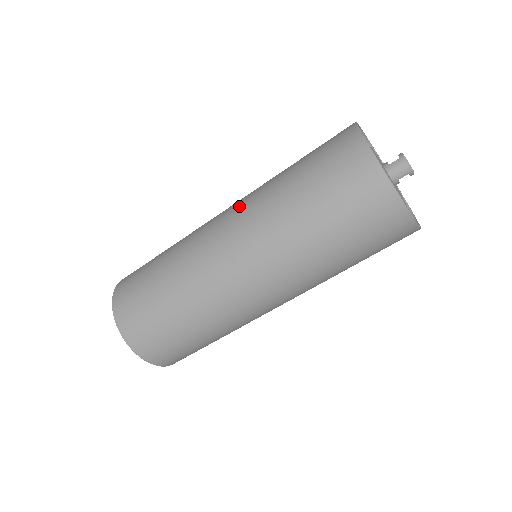
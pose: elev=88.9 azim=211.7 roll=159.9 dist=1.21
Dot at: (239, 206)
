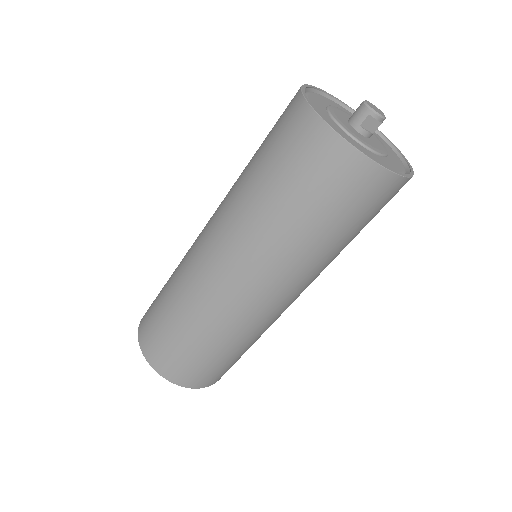
Dot at: occluded
